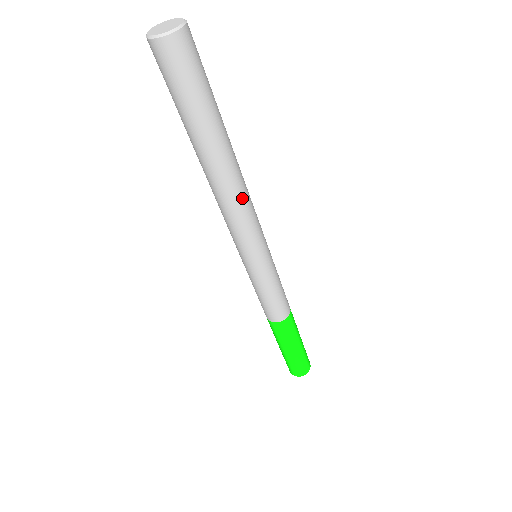
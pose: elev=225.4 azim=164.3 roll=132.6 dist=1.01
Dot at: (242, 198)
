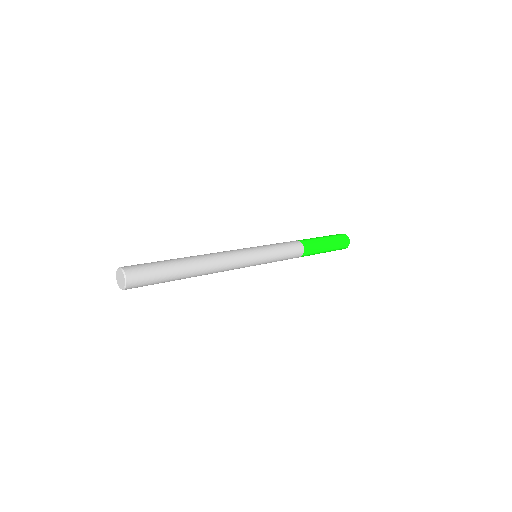
Dot at: (220, 264)
